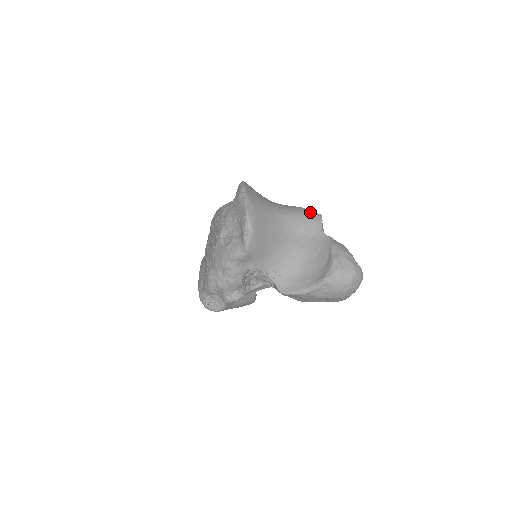
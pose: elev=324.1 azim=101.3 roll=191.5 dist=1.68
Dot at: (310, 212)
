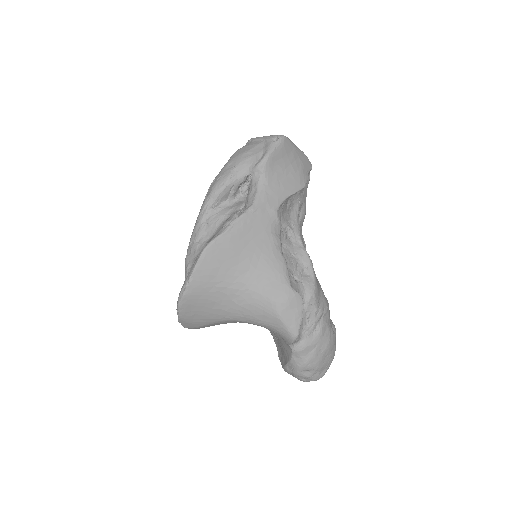
Dot at: (282, 329)
